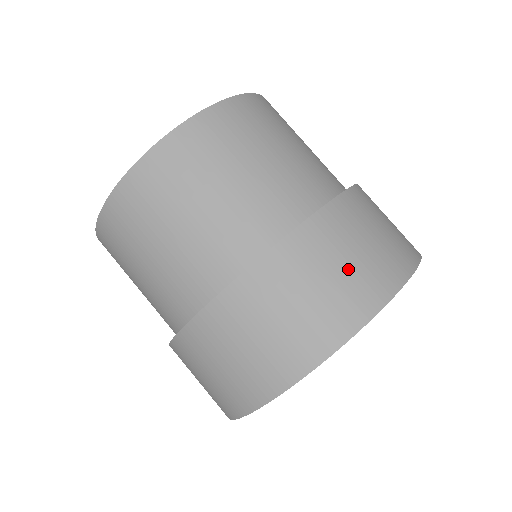
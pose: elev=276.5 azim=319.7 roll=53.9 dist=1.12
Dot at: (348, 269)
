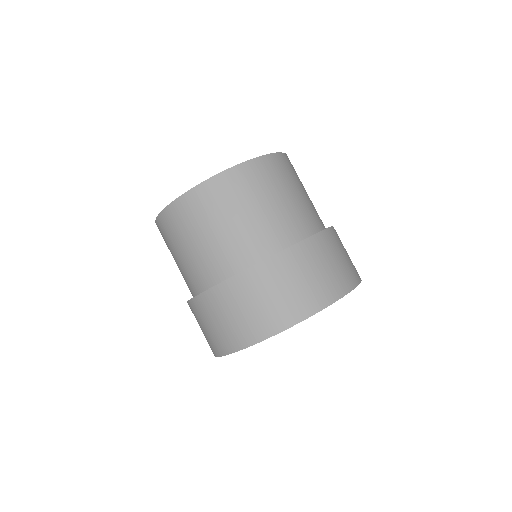
Dot at: (307, 282)
